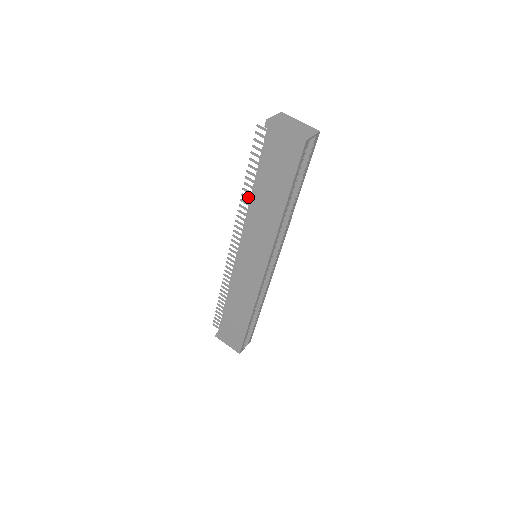
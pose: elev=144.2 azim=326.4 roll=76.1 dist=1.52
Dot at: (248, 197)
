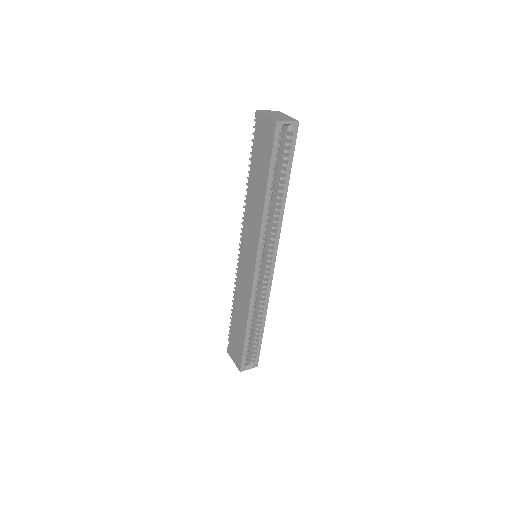
Dot at: occluded
